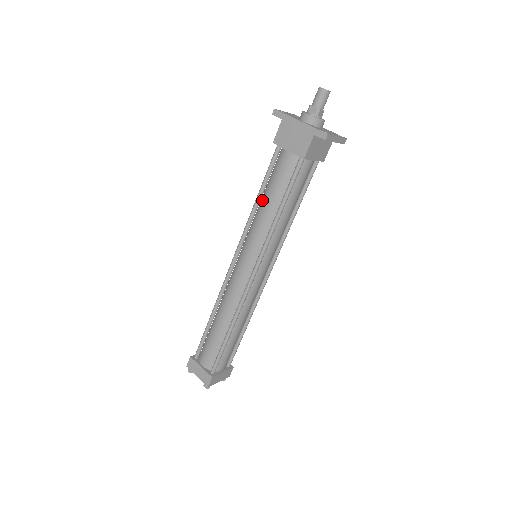
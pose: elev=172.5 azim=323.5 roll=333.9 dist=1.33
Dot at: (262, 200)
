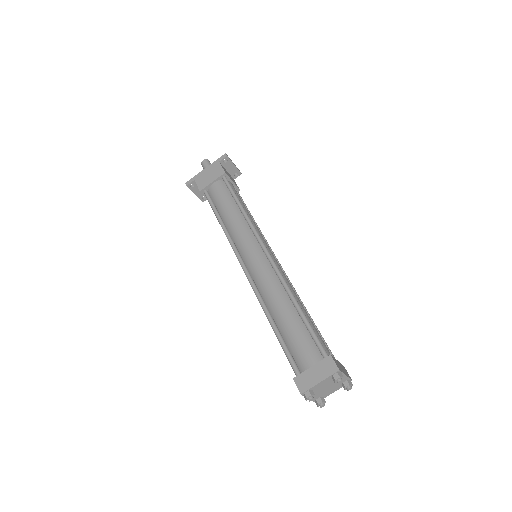
Dot at: (223, 218)
